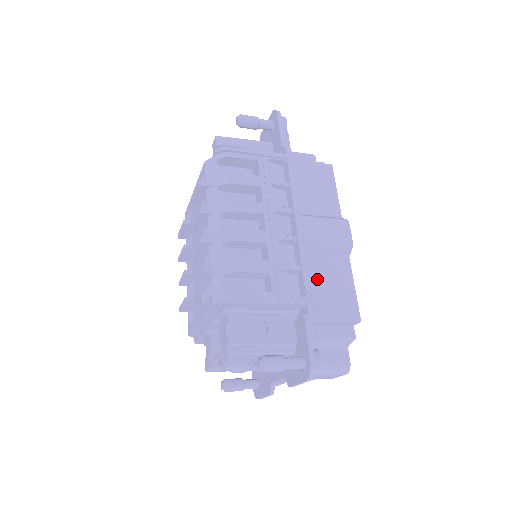
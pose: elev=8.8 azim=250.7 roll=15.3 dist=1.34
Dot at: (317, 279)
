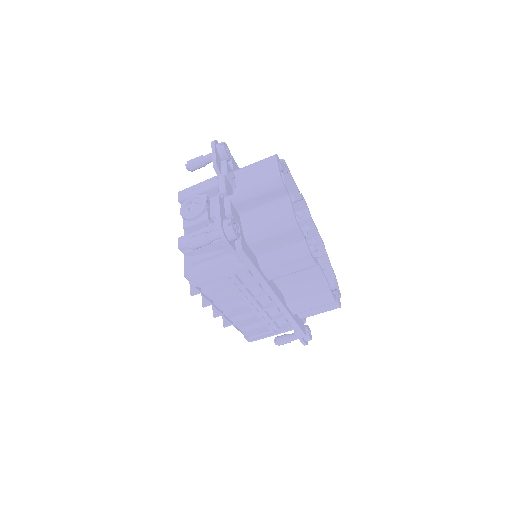
Dot at: occluded
